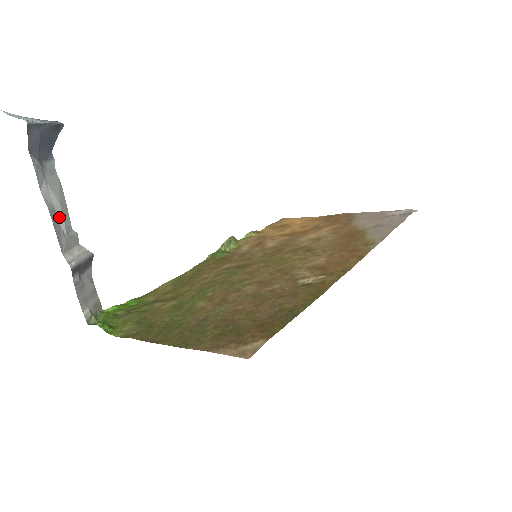
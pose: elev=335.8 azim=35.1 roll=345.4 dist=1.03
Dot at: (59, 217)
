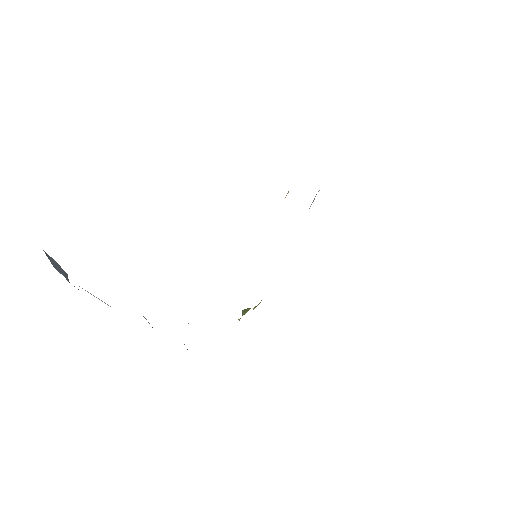
Dot at: (105, 303)
